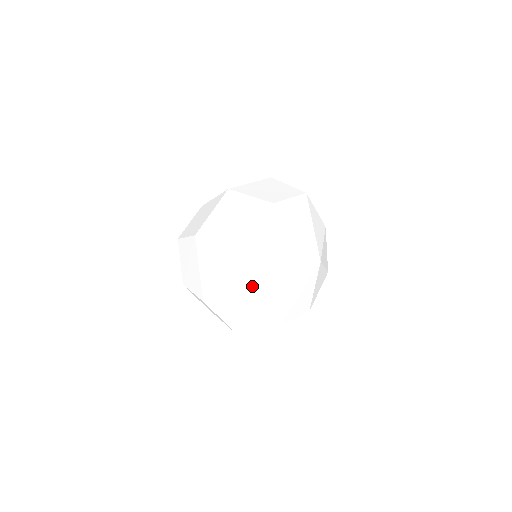
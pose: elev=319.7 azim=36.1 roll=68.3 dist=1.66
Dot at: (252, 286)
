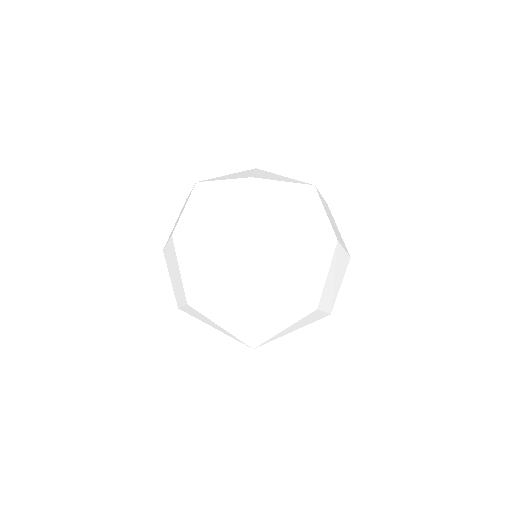
Dot at: (180, 307)
